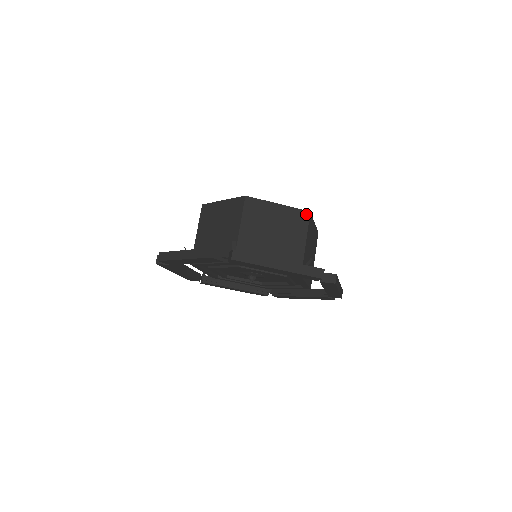
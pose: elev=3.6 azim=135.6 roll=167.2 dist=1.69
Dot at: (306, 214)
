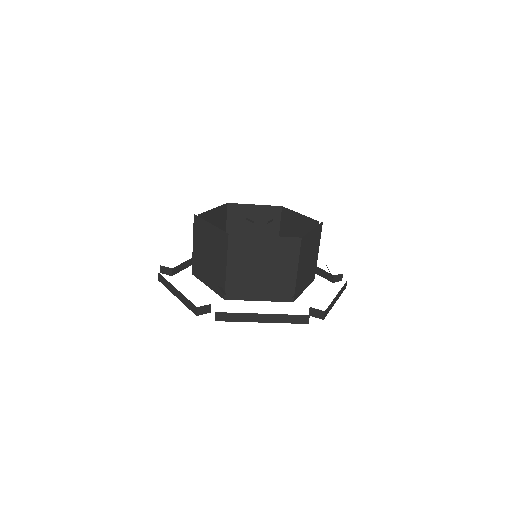
Dot at: (321, 225)
